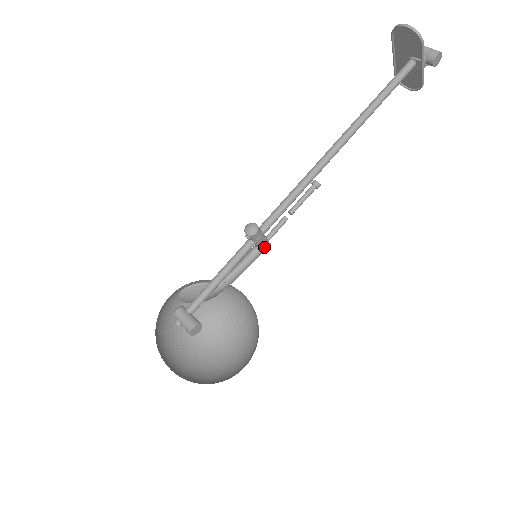
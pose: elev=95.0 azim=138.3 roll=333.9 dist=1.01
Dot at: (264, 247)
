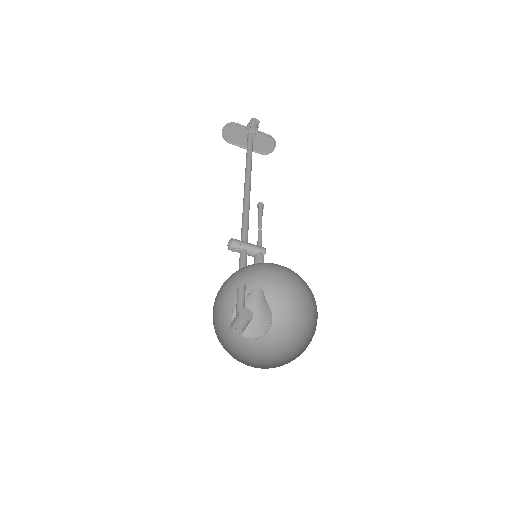
Dot at: (258, 249)
